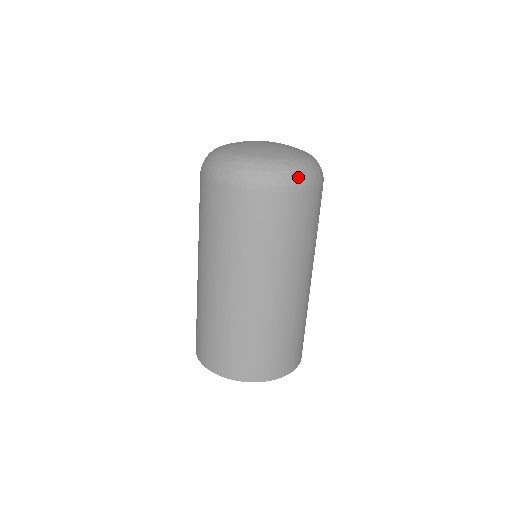
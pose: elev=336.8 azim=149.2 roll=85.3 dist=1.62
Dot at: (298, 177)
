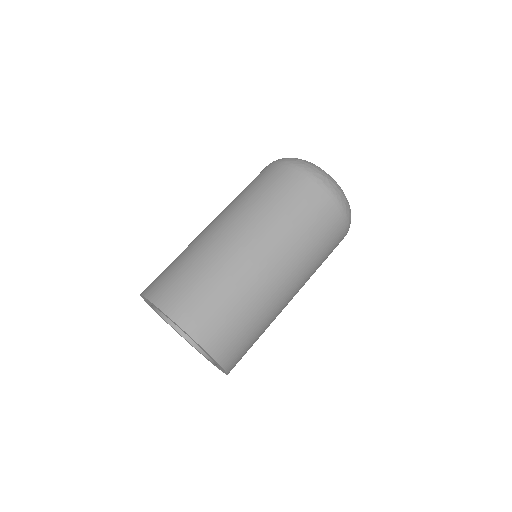
Dot at: (324, 178)
